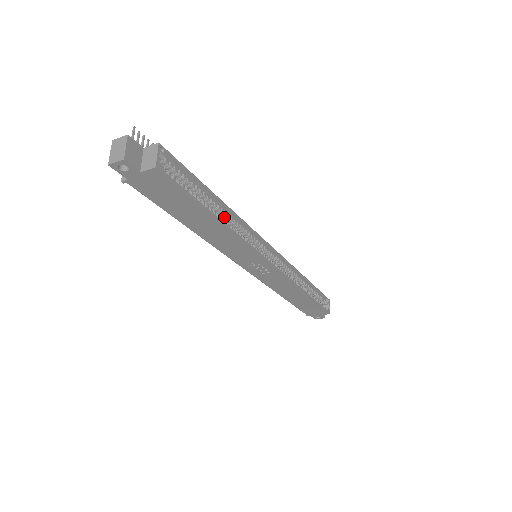
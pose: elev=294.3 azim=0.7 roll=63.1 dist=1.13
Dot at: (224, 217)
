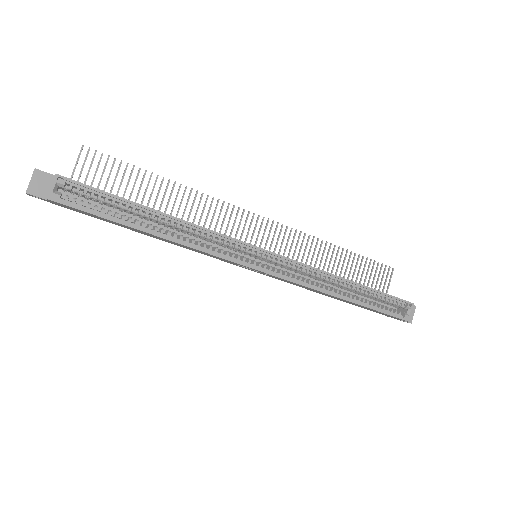
Dot at: (172, 226)
